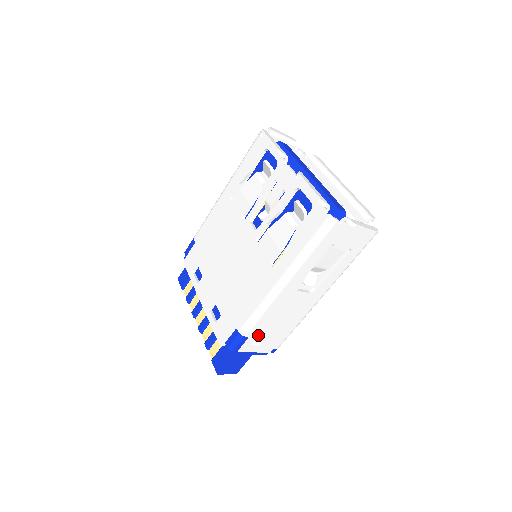
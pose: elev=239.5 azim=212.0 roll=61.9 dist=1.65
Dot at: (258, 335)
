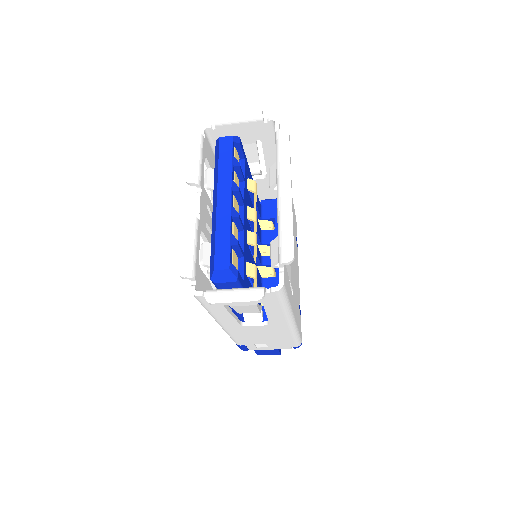
Dot at: (254, 344)
